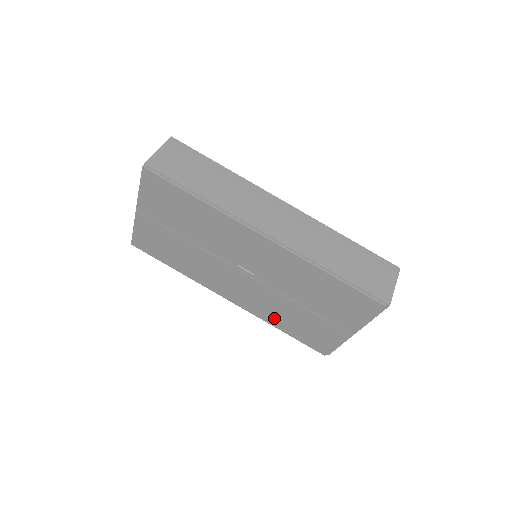
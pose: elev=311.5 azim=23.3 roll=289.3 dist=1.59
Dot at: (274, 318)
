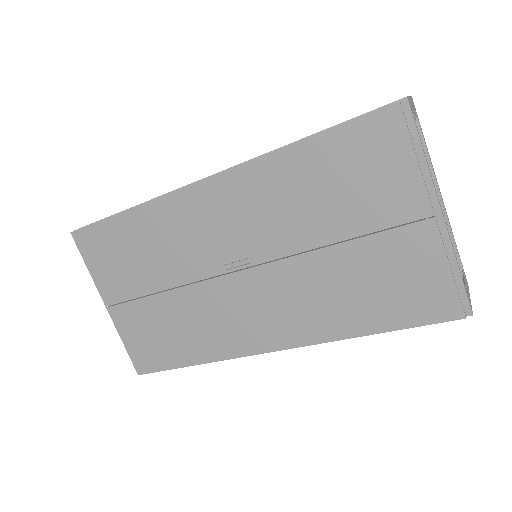
Dot at: (338, 318)
